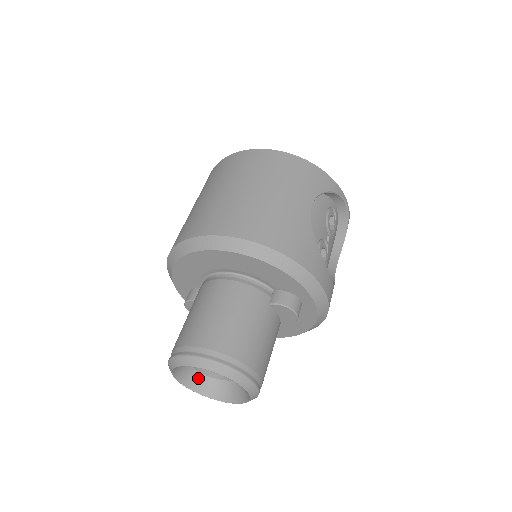
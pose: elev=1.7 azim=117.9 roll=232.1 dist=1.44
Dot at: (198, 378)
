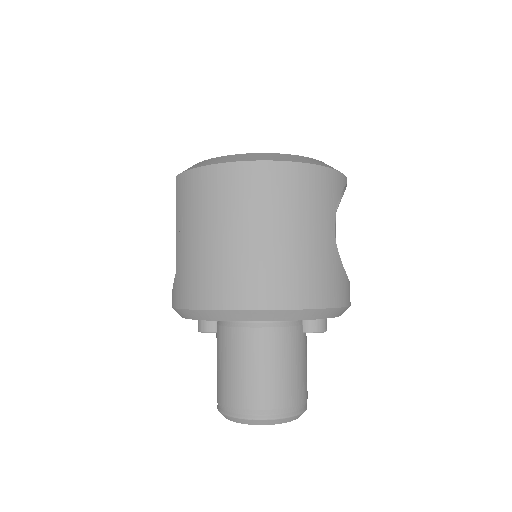
Dot at: occluded
